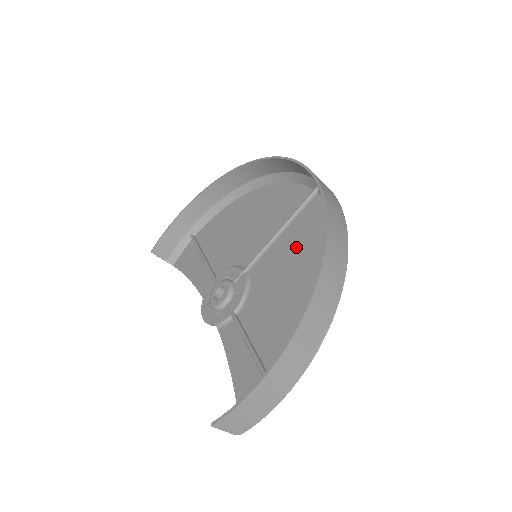
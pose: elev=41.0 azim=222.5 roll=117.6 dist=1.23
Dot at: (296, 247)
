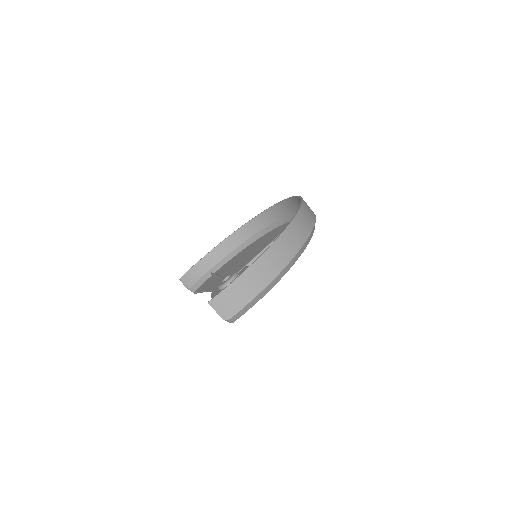
Dot at: occluded
